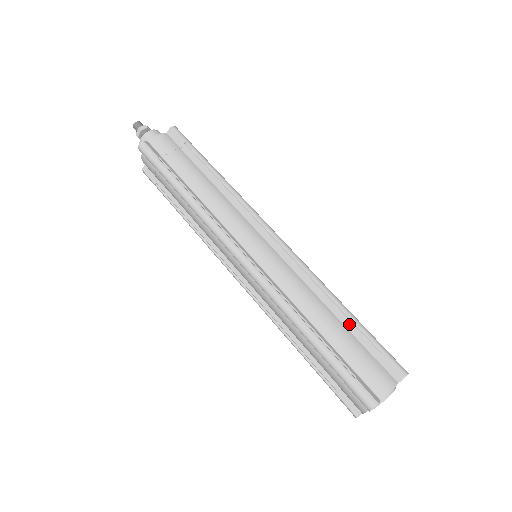
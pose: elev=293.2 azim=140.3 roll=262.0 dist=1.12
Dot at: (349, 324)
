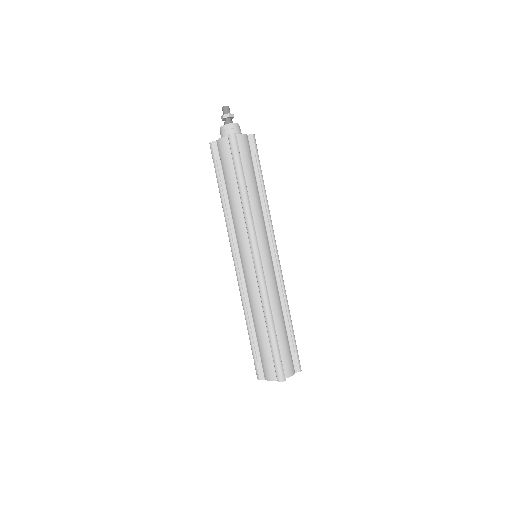
Dot at: (289, 329)
